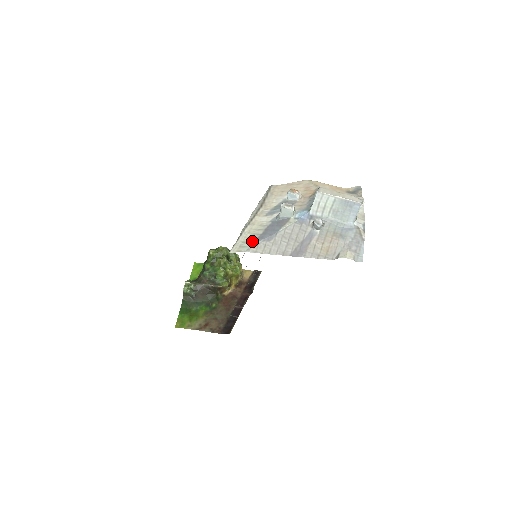
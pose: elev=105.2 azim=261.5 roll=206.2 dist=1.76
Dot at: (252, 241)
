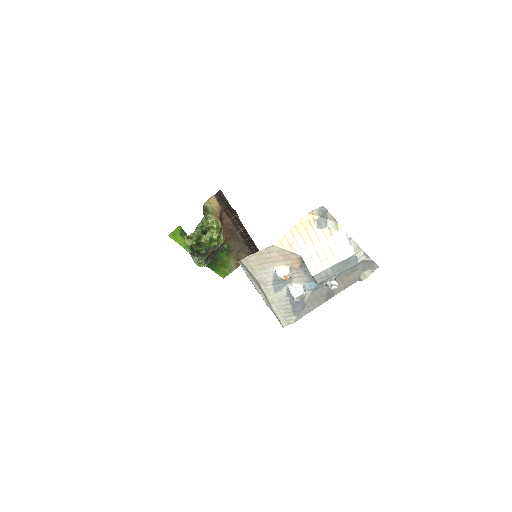
Dot at: (291, 315)
